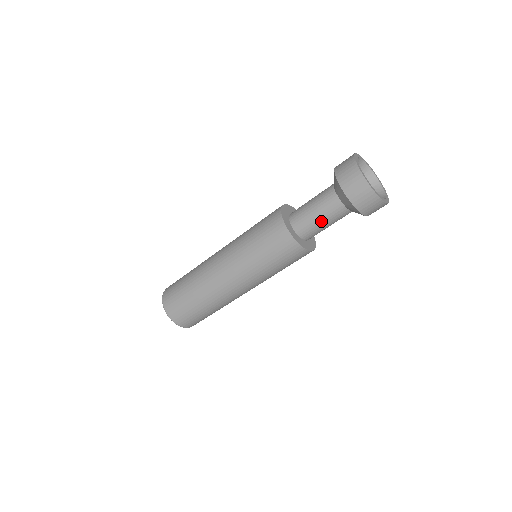
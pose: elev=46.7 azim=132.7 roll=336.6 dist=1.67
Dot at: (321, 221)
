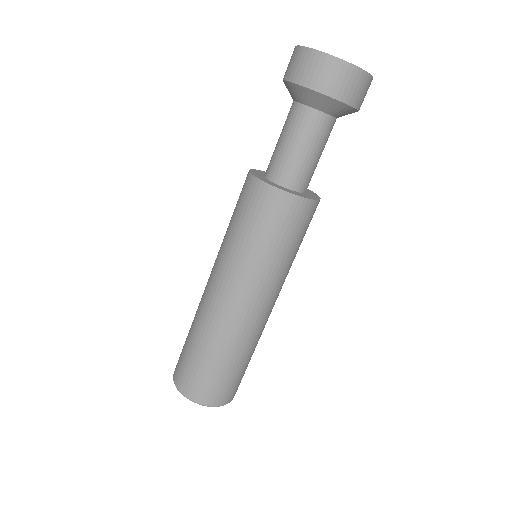
Dot at: (309, 153)
